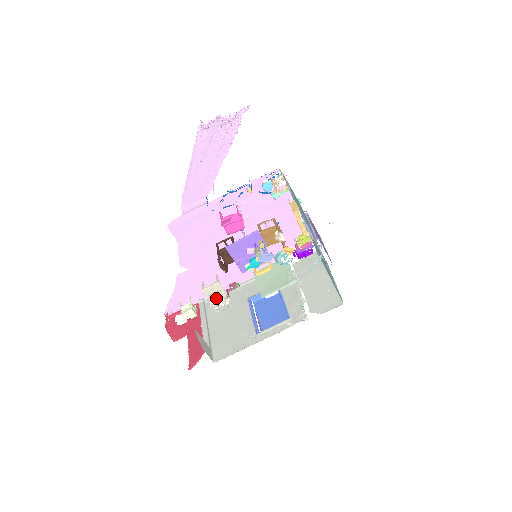
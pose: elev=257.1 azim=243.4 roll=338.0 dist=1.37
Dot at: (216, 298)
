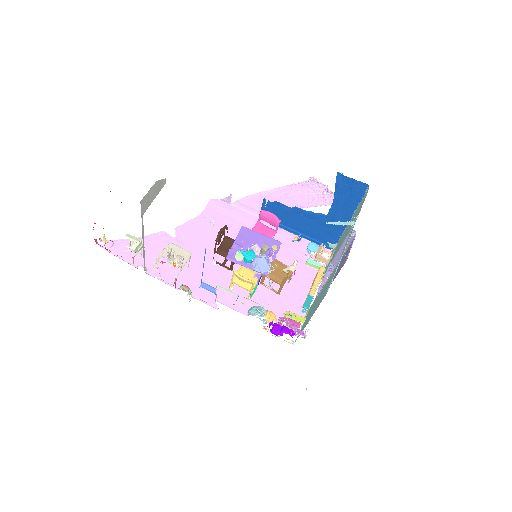
Dot at: (174, 255)
